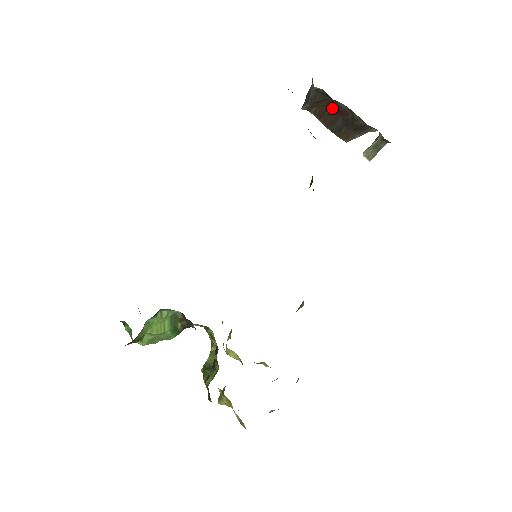
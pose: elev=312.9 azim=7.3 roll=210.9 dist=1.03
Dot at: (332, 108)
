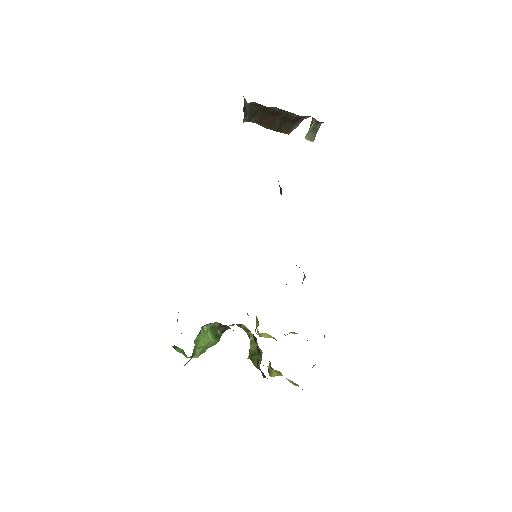
Dot at: (268, 113)
